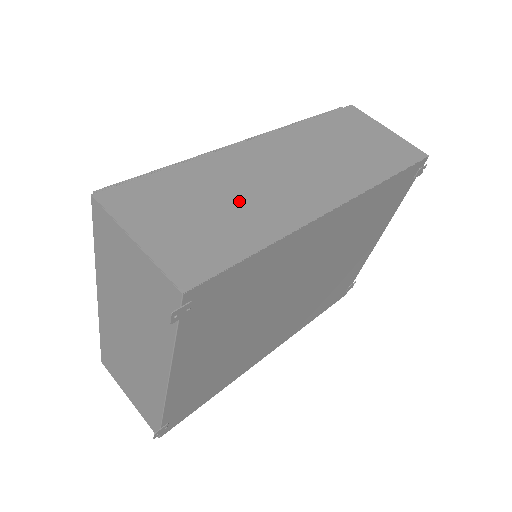
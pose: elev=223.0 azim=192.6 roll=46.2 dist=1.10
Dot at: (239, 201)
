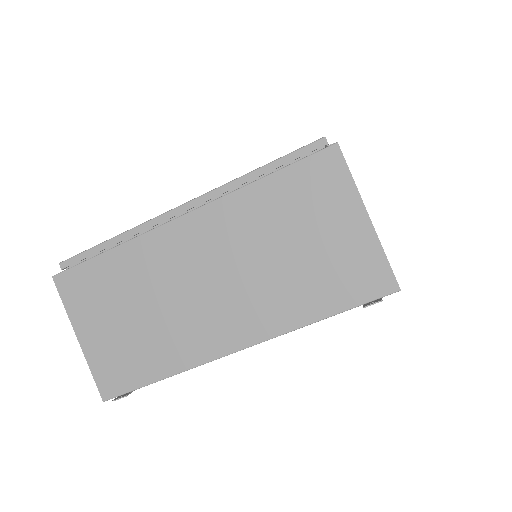
Dot at: occluded
